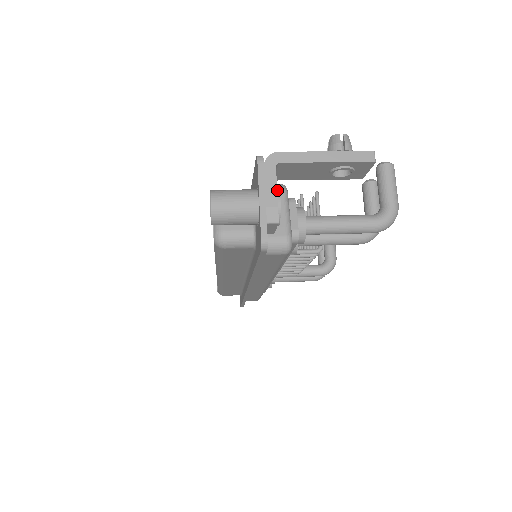
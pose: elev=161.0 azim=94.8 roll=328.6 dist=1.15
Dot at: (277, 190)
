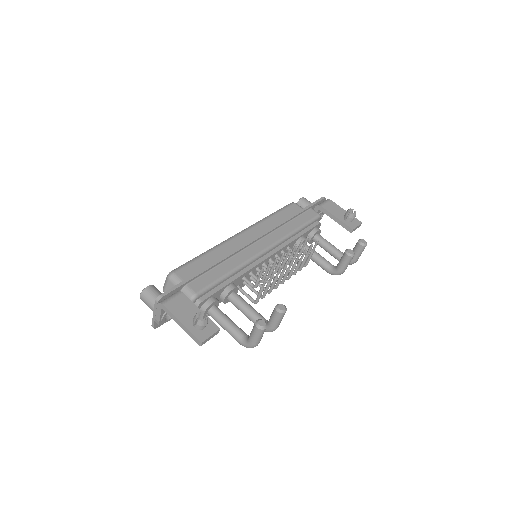
Dot at: (163, 315)
